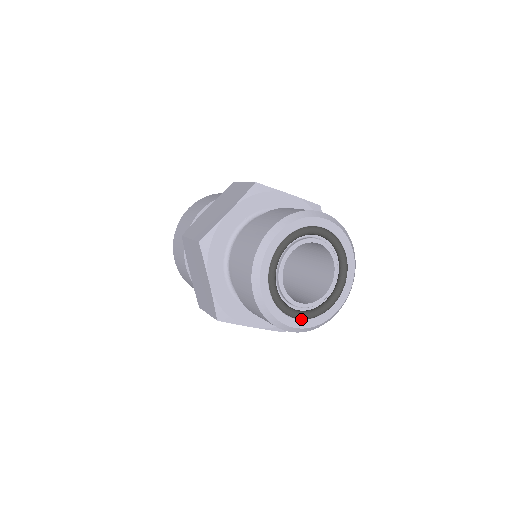
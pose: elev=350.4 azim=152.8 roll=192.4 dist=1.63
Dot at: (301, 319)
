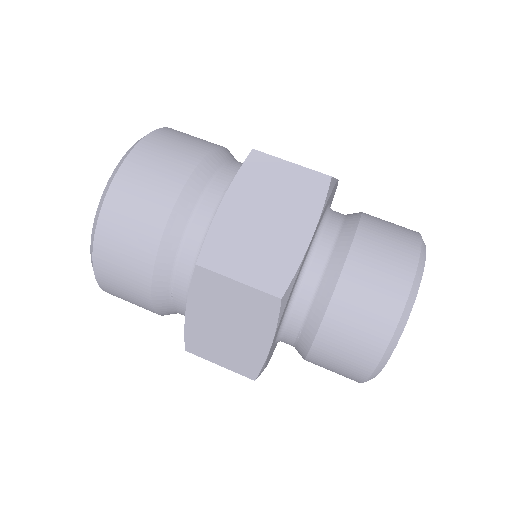
Dot at: occluded
